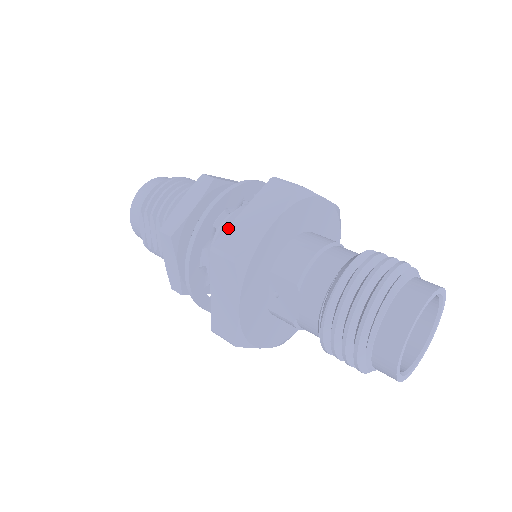
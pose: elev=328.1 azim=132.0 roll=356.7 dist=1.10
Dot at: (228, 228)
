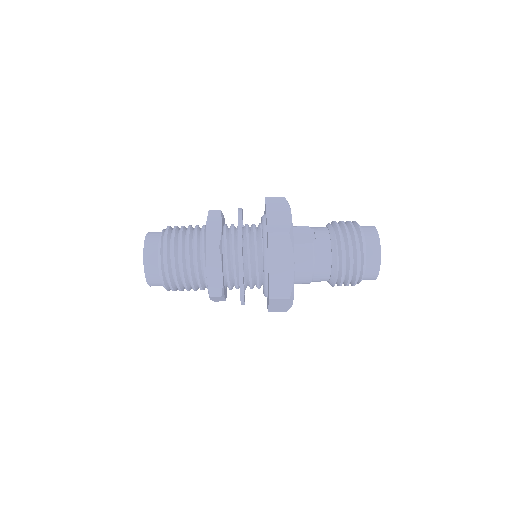
Dot at: (269, 309)
